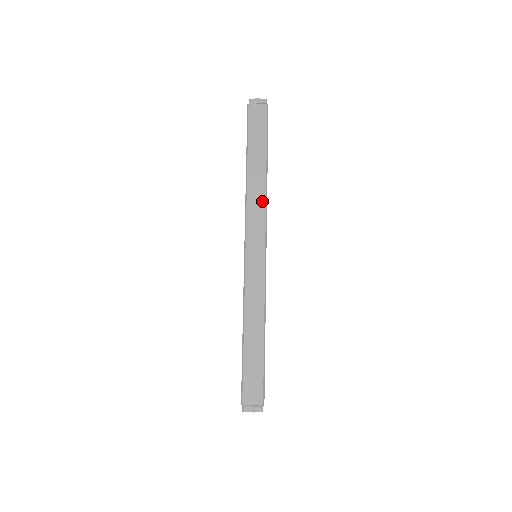
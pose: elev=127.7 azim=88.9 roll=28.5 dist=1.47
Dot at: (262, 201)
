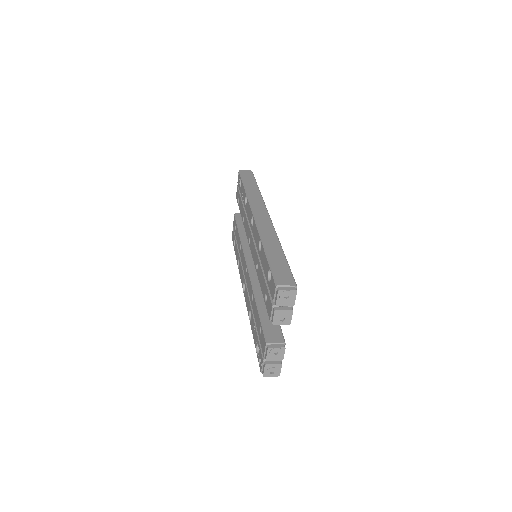
Dot at: (260, 200)
